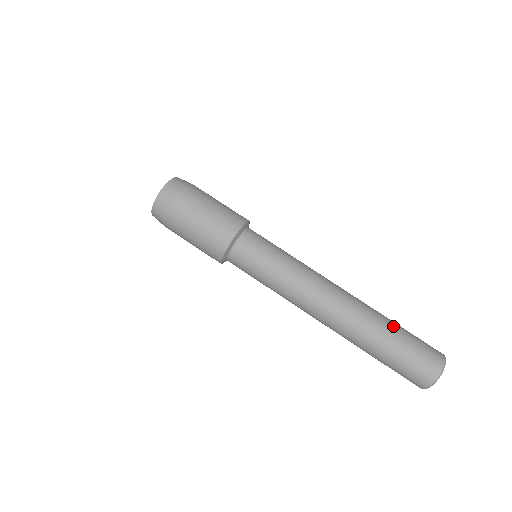
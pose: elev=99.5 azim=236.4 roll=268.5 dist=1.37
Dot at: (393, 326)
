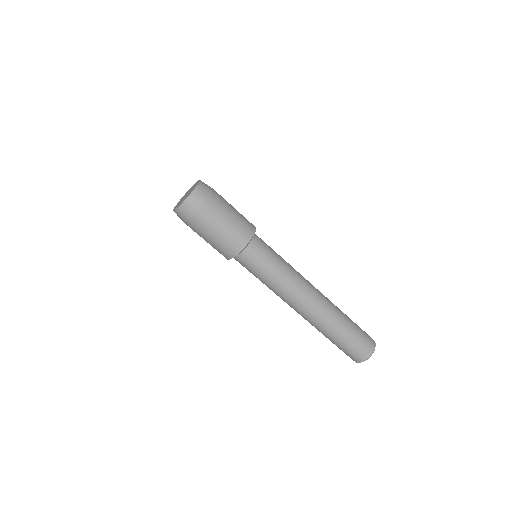
Dot at: (335, 337)
